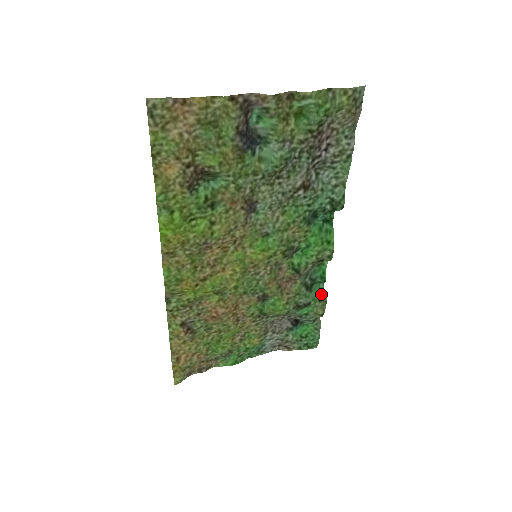
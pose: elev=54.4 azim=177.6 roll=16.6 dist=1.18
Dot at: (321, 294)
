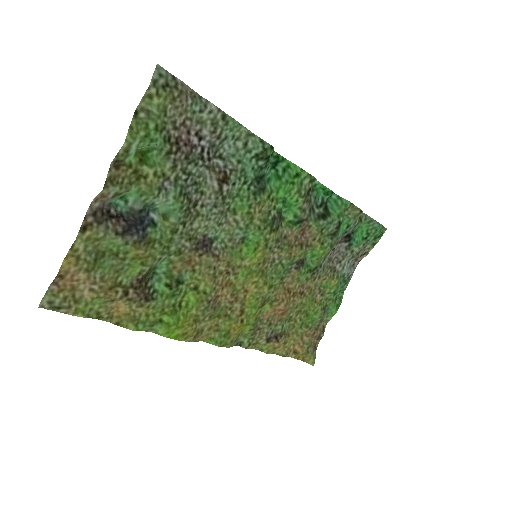
Dot at: (341, 204)
